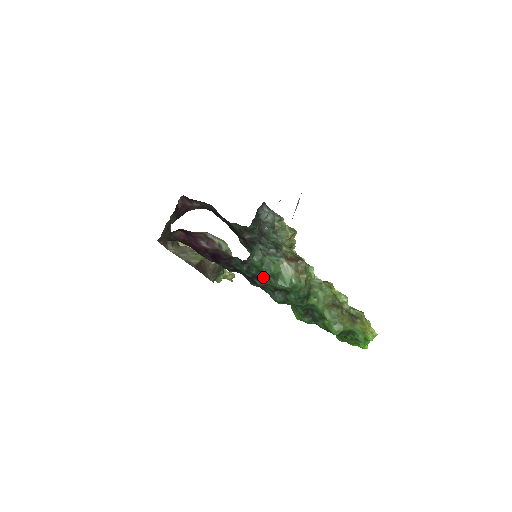
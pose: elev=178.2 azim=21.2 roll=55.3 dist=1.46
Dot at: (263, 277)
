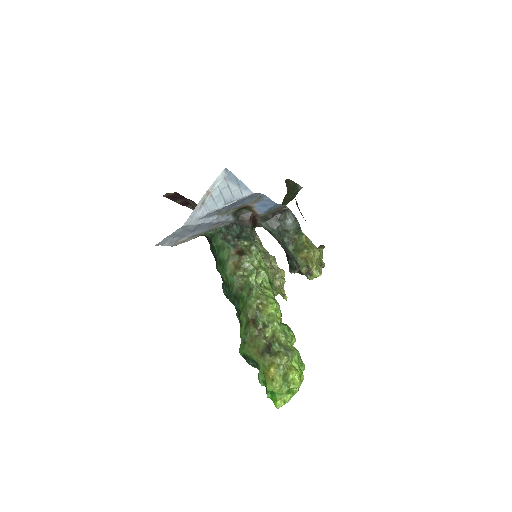
Dot at: (217, 261)
